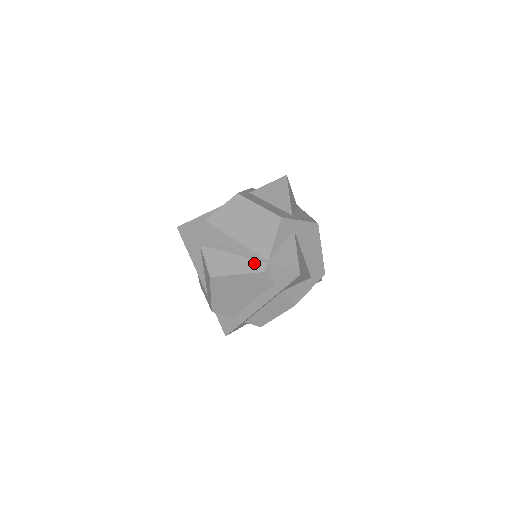
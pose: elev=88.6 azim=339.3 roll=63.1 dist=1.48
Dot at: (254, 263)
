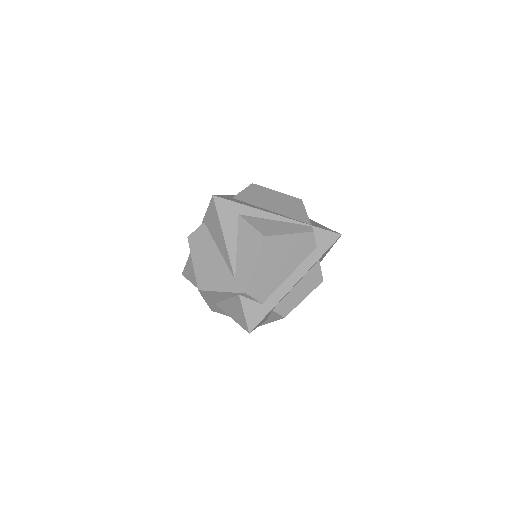
Dot at: (300, 226)
